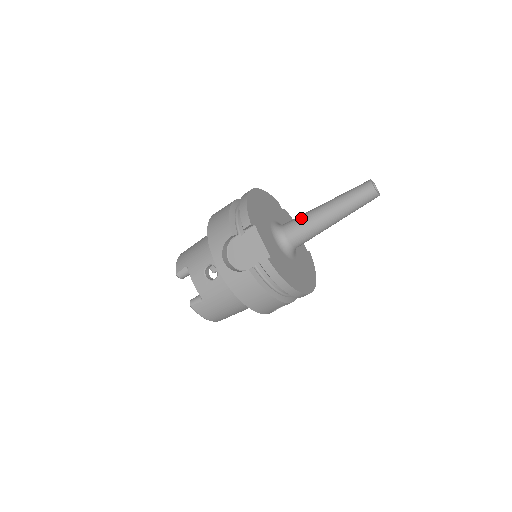
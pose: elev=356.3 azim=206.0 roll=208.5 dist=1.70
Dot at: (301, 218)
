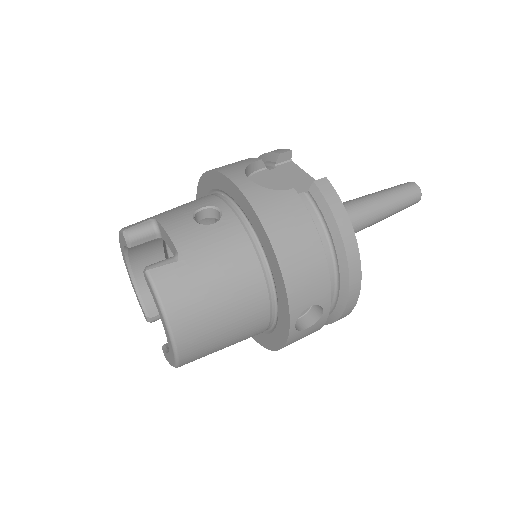
Dot at: occluded
